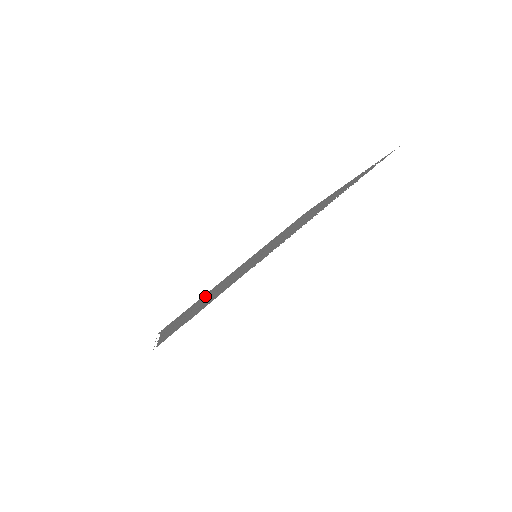
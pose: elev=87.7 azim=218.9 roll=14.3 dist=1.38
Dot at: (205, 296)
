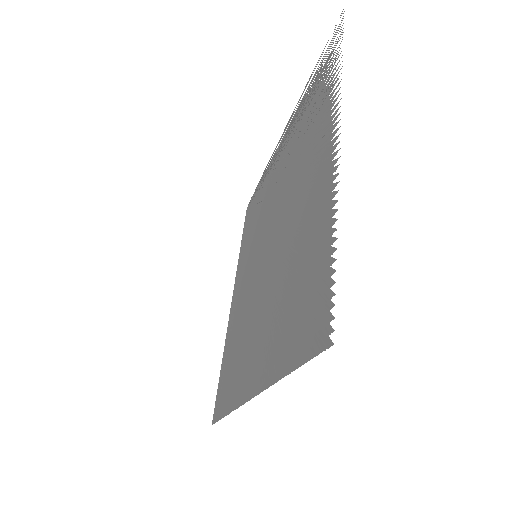
Dot at: (239, 337)
